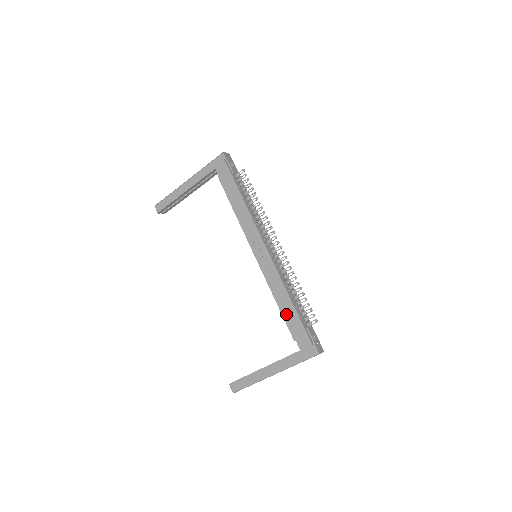
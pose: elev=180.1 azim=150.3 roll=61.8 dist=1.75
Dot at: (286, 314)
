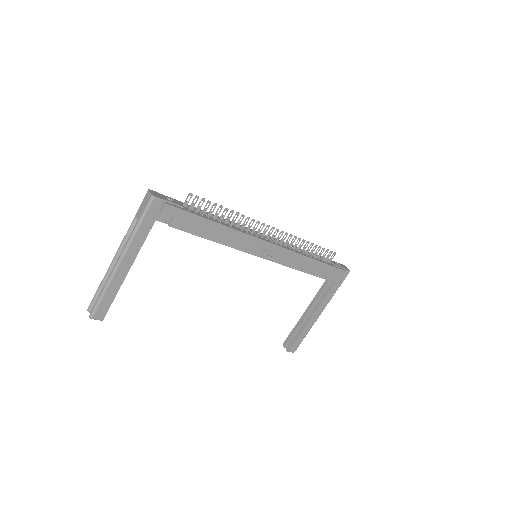
Dot at: (317, 272)
